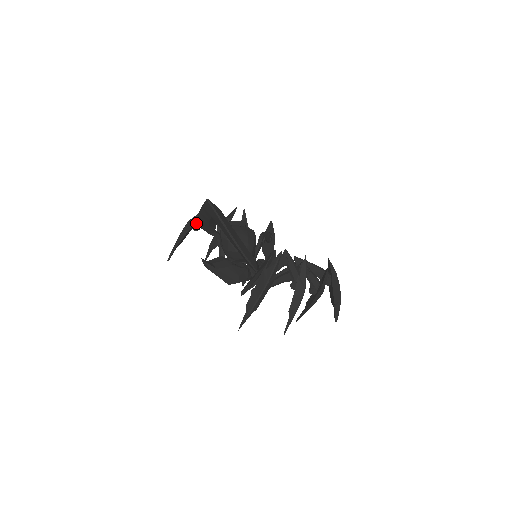
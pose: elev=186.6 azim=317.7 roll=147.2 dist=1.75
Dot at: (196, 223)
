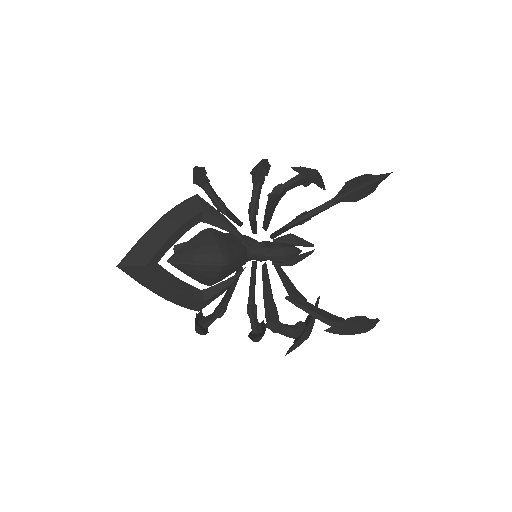
Dot at: occluded
